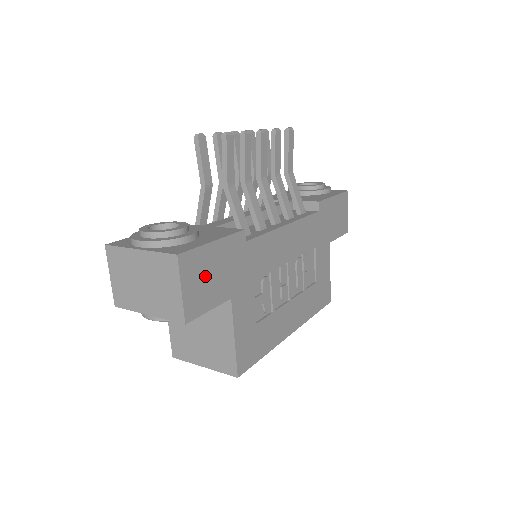
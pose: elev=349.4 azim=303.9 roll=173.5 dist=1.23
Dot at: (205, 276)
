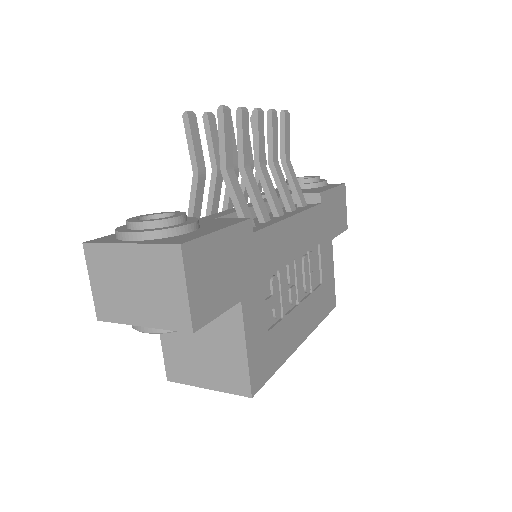
Dot at: (212, 273)
